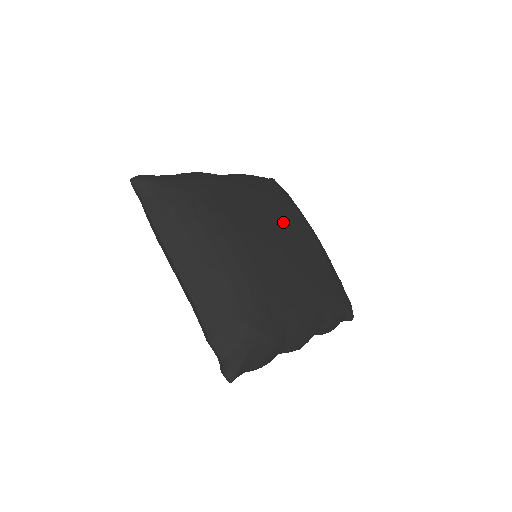
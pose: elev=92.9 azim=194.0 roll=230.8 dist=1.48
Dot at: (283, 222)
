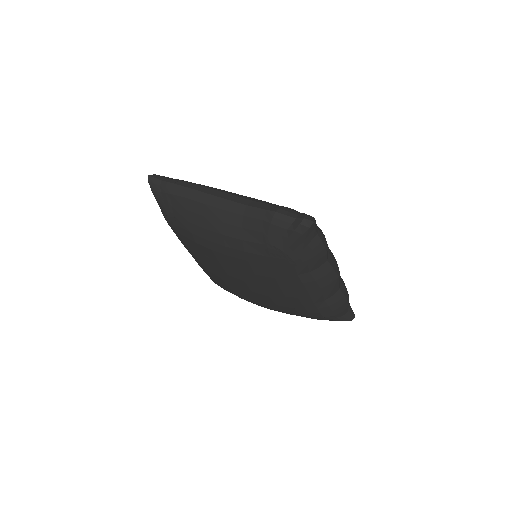
Dot at: occluded
